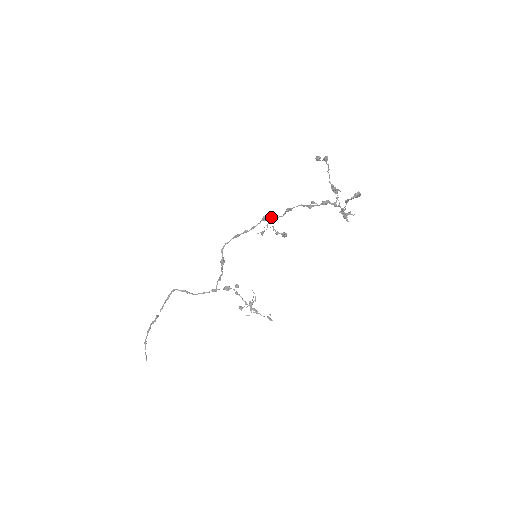
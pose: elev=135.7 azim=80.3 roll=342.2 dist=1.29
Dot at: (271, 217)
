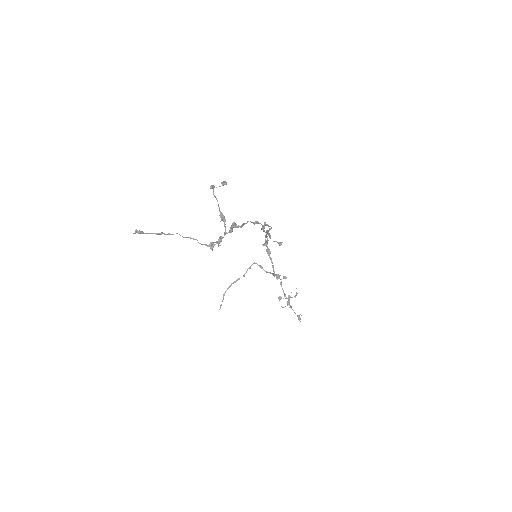
Dot at: occluded
